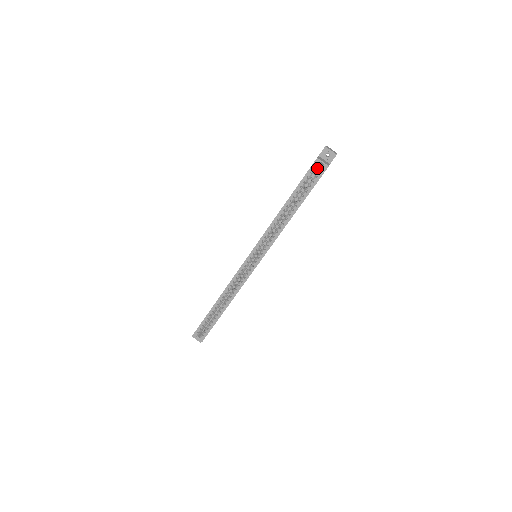
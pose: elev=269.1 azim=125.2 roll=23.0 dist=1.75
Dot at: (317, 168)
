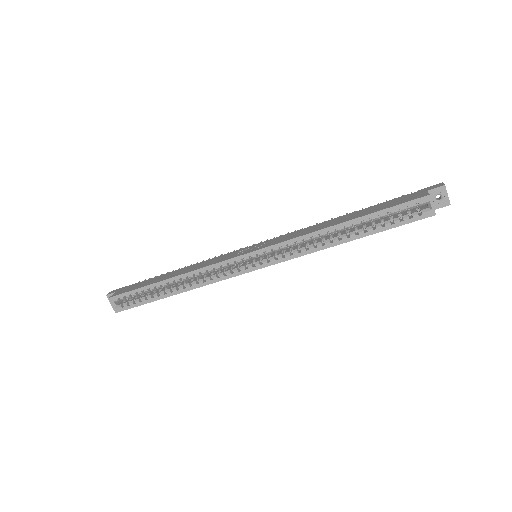
Dot at: occluded
